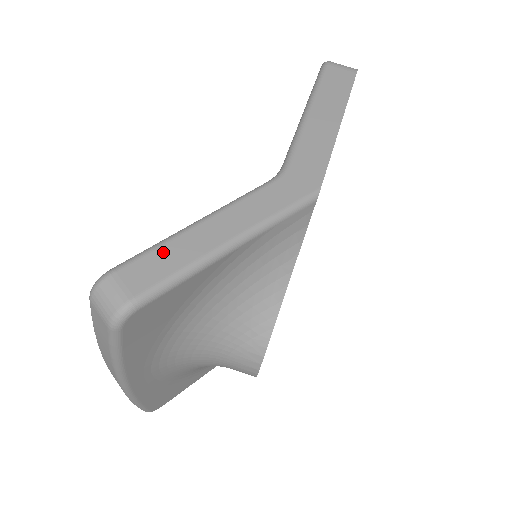
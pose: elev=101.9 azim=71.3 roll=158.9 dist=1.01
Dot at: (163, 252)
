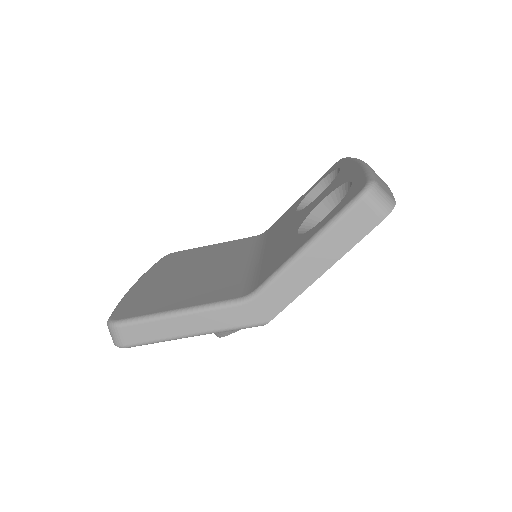
Dot at: (149, 326)
